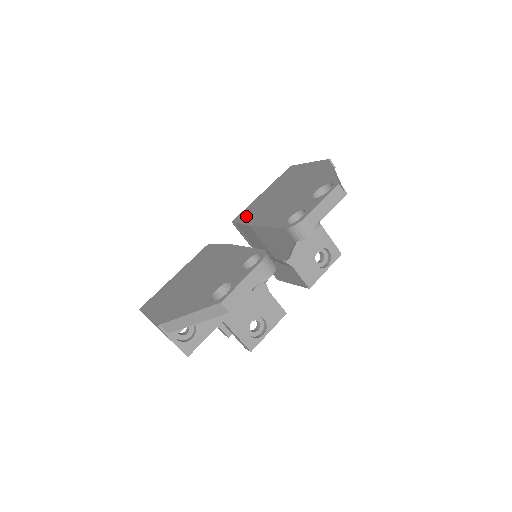
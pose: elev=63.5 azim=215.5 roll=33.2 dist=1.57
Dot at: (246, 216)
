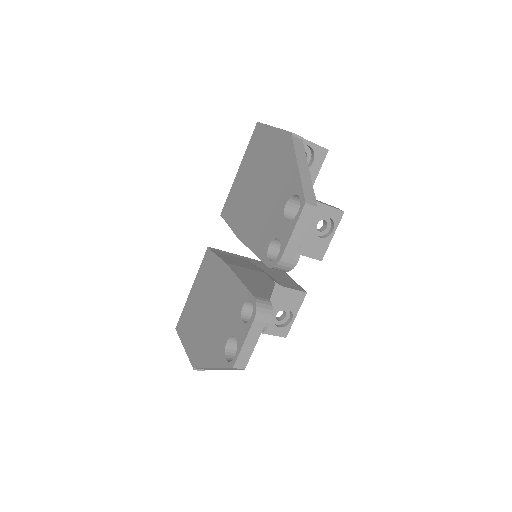
Dot at: (231, 213)
